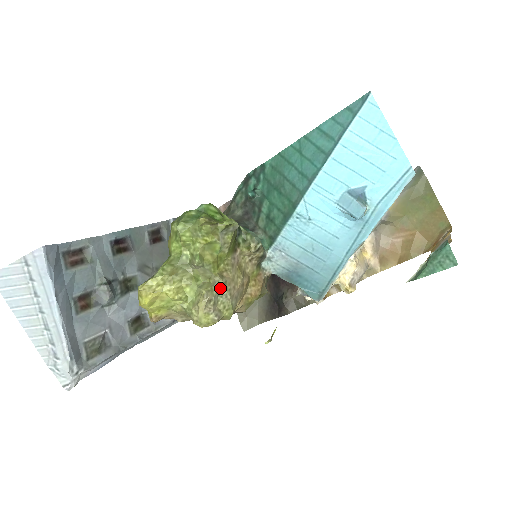
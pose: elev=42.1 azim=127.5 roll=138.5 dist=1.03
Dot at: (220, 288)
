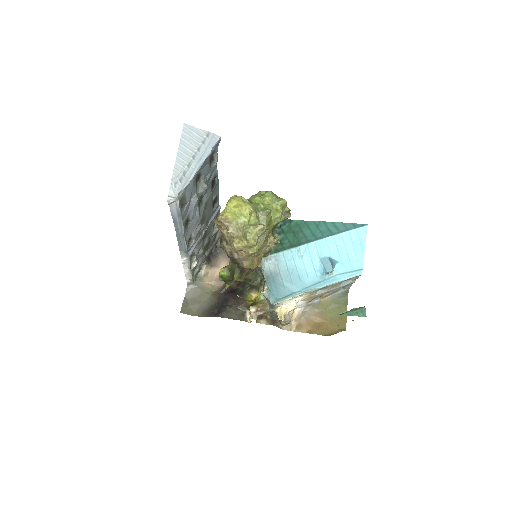
Dot at: (266, 232)
